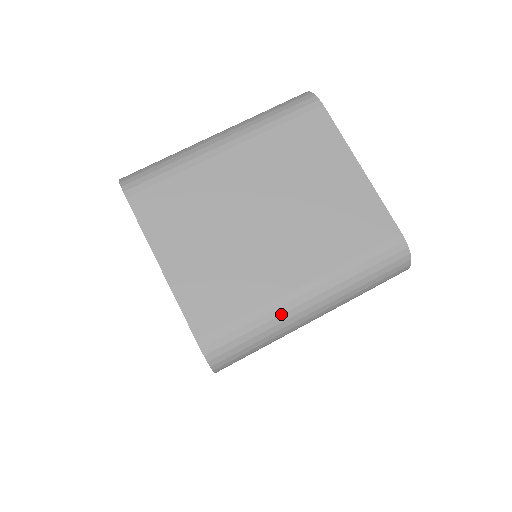
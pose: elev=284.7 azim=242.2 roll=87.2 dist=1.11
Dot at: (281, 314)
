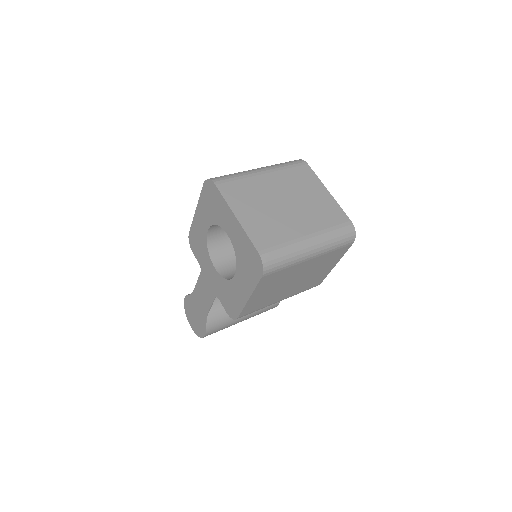
Dot at: (298, 246)
